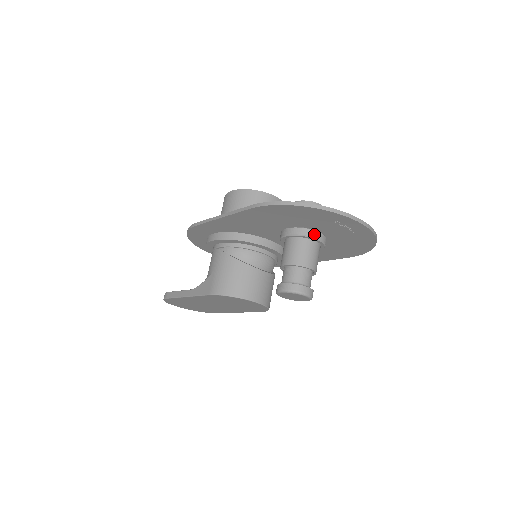
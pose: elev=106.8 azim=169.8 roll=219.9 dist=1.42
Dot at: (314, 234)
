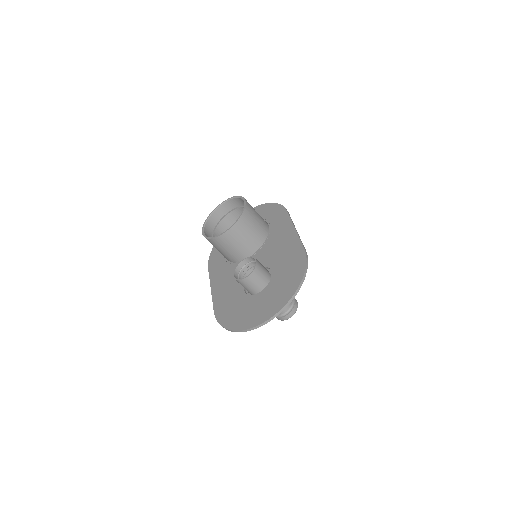
Dot at: occluded
